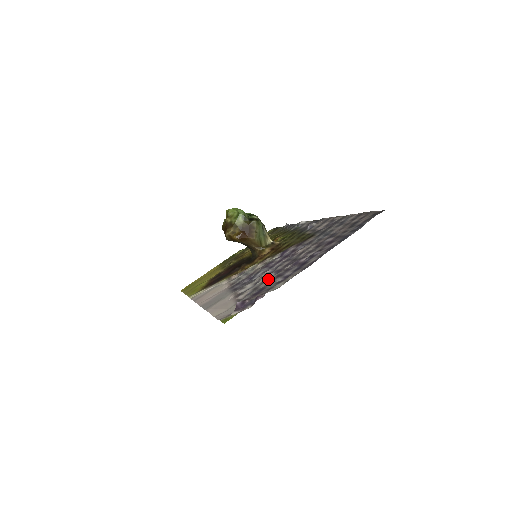
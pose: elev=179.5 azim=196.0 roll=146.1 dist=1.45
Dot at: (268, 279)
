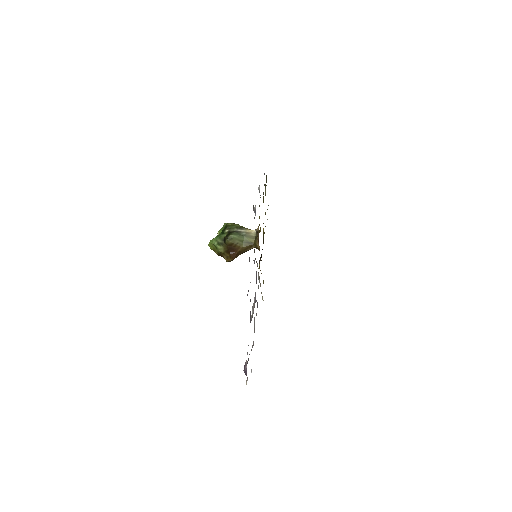
Dot at: occluded
